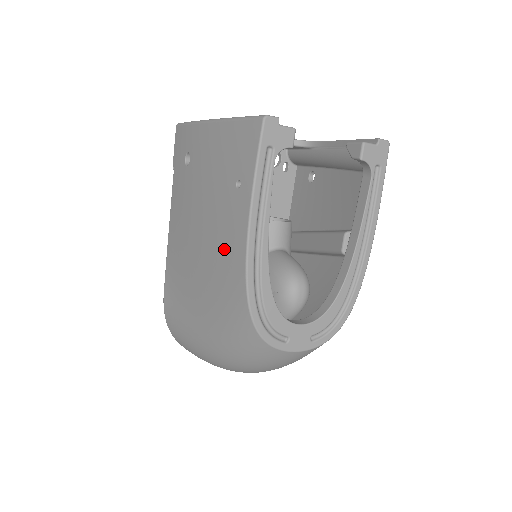
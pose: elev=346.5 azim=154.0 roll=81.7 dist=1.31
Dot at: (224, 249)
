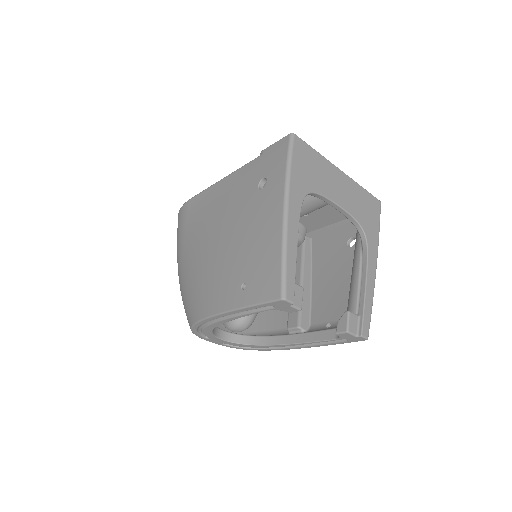
Dot at: (212, 285)
